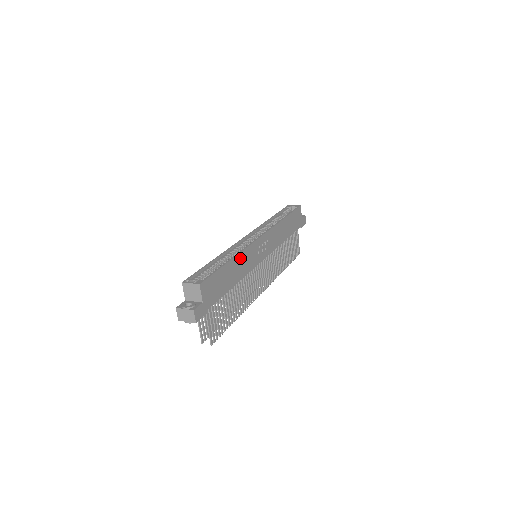
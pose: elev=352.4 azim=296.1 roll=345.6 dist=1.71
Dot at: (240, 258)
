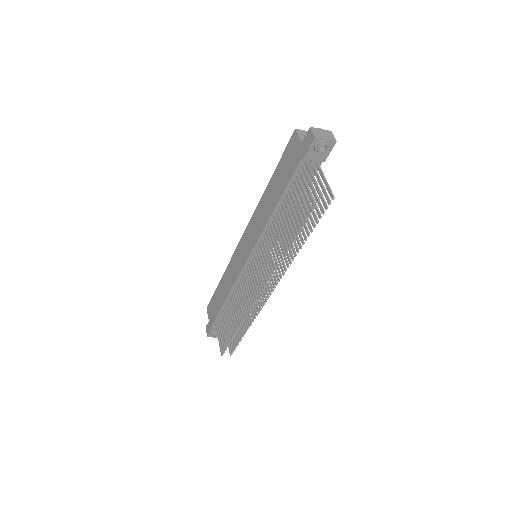
Dot at: occluded
